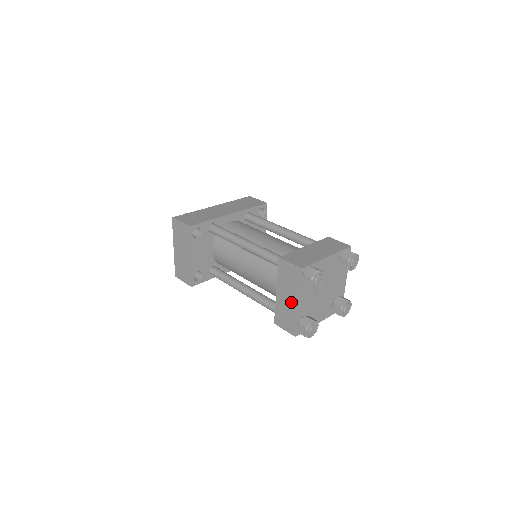
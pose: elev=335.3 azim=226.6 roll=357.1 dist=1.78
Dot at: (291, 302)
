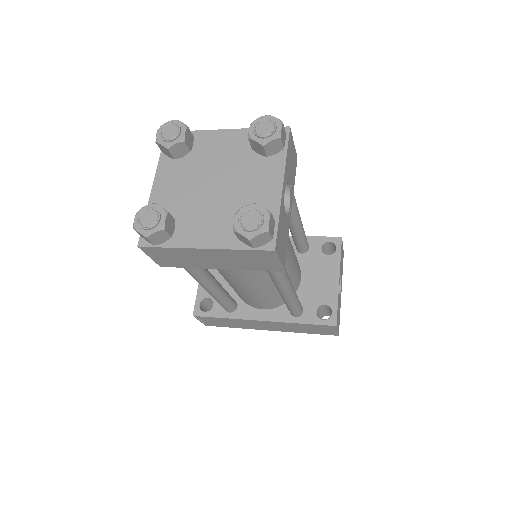
Dot at: occluded
